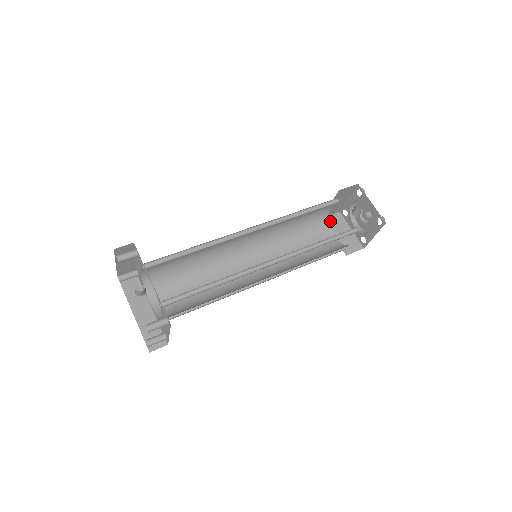
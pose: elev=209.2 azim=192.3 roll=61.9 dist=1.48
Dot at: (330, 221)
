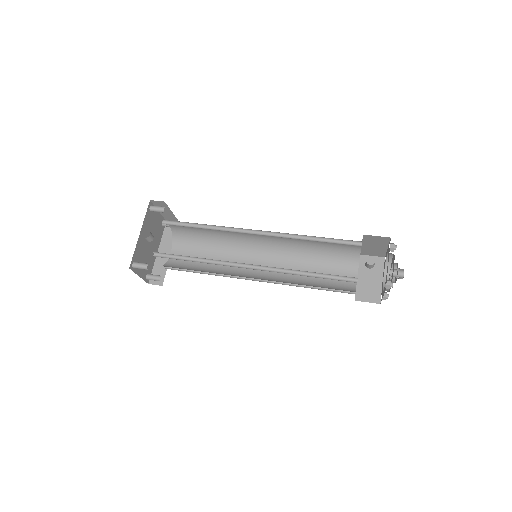
Dot at: (366, 261)
